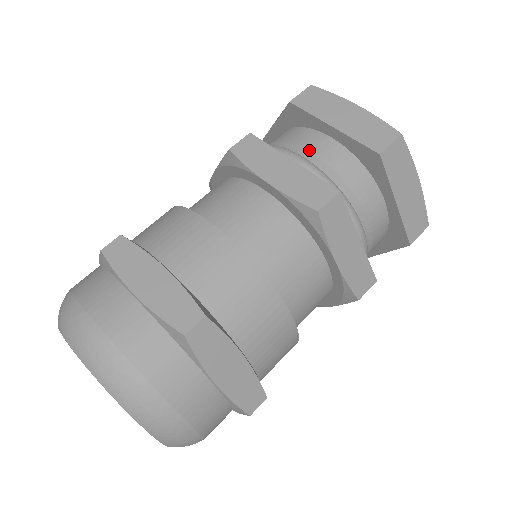
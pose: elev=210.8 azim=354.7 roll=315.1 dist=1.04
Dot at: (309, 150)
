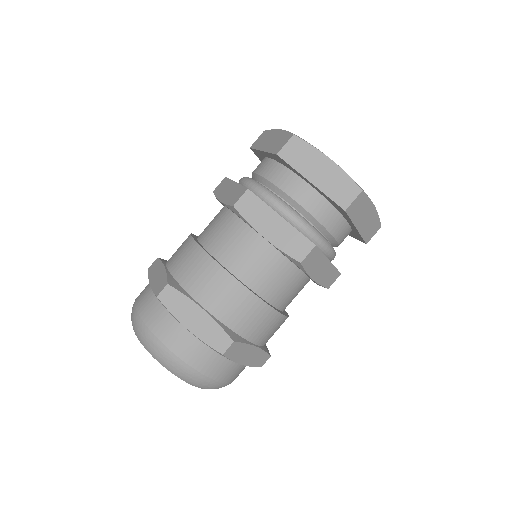
Dot at: (293, 198)
